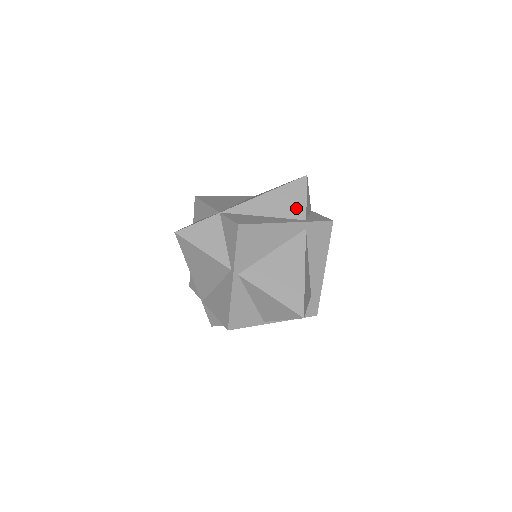
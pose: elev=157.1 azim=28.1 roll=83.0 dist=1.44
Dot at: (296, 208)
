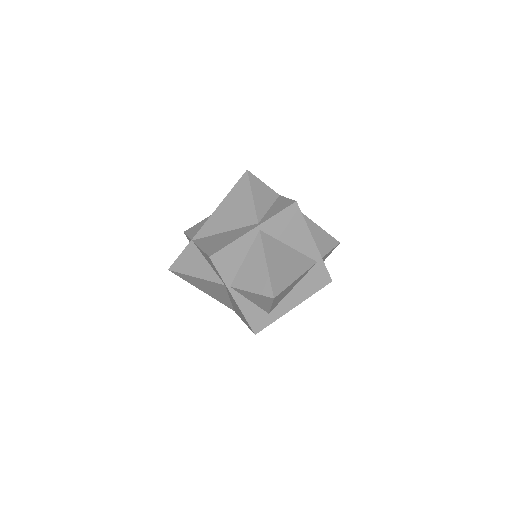
Dot at: (321, 247)
